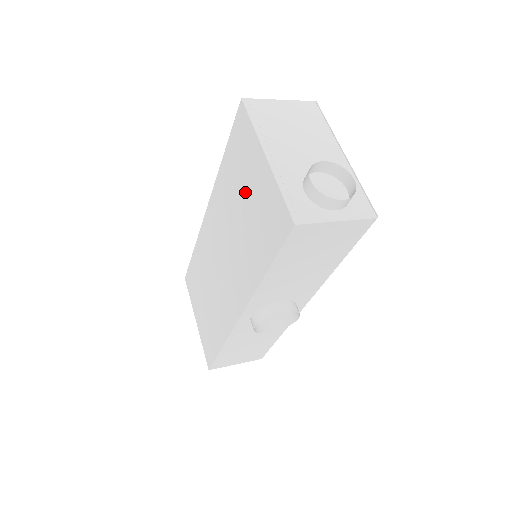
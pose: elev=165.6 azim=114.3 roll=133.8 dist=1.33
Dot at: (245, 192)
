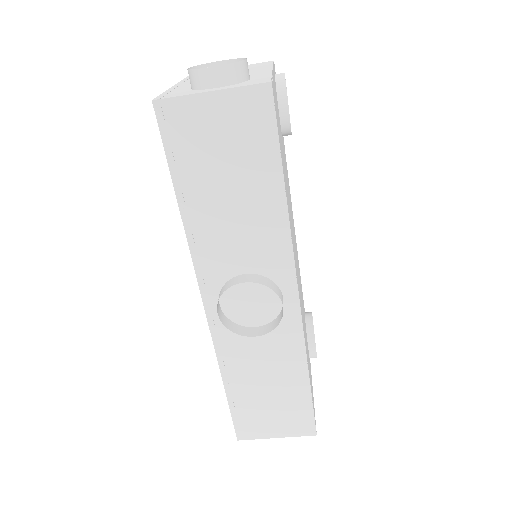
Dot at: occluded
